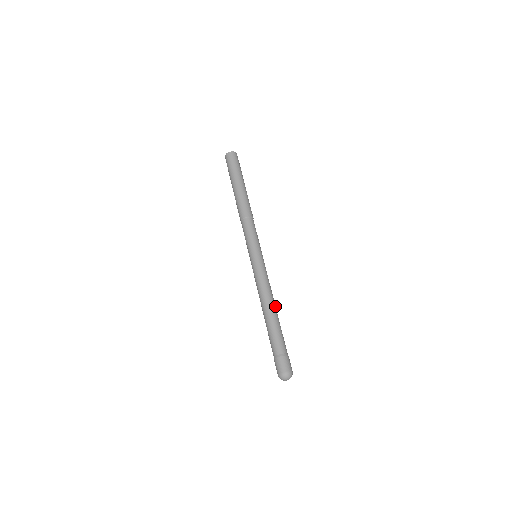
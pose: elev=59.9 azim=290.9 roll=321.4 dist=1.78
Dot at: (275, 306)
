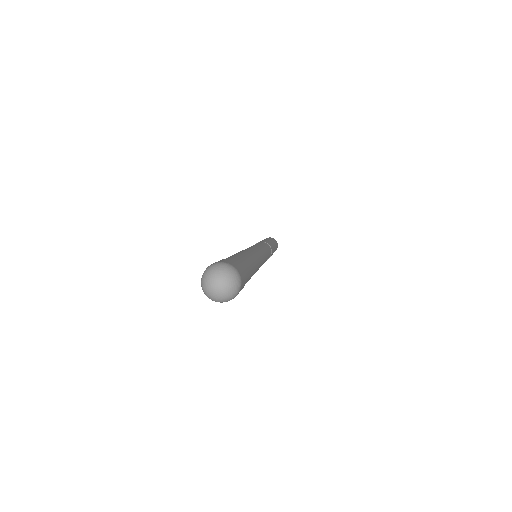
Dot at: (257, 266)
